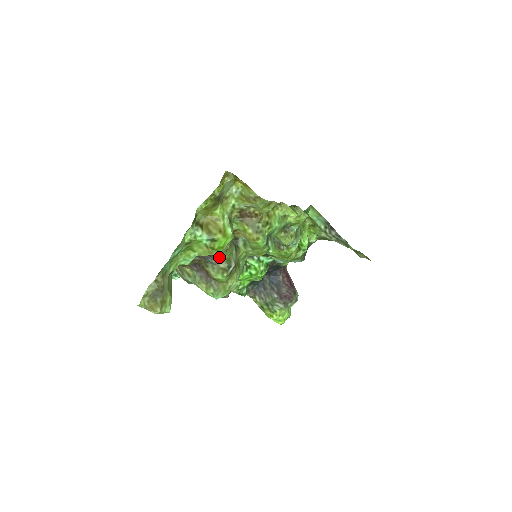
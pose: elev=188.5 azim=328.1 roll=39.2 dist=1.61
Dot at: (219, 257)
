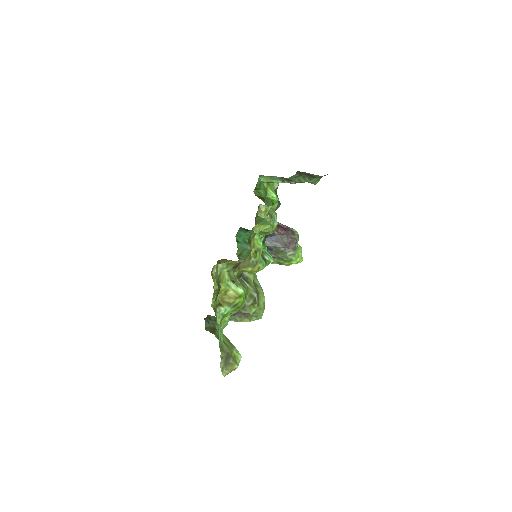
Dot at: occluded
